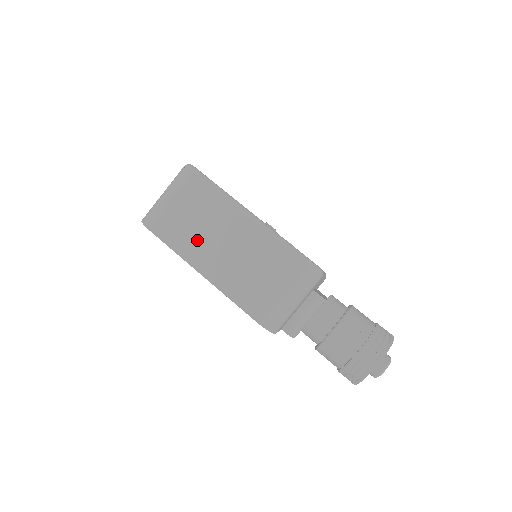
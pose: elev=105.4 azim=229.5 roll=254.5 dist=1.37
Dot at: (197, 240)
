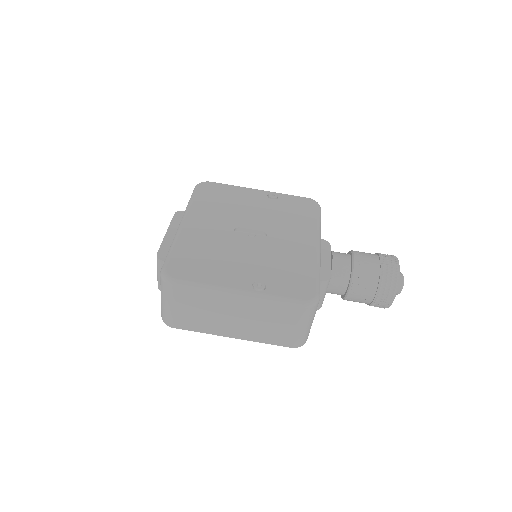
Dot at: (212, 322)
